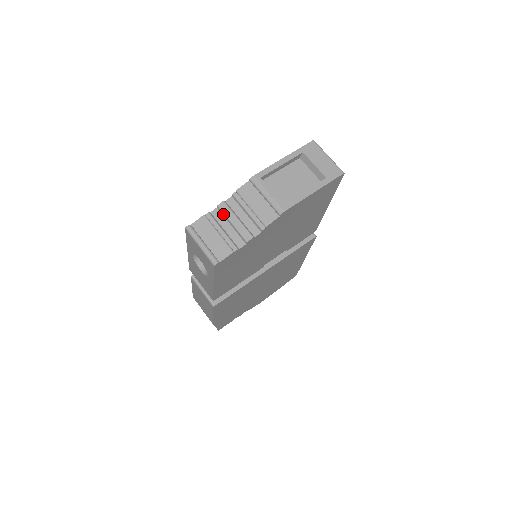
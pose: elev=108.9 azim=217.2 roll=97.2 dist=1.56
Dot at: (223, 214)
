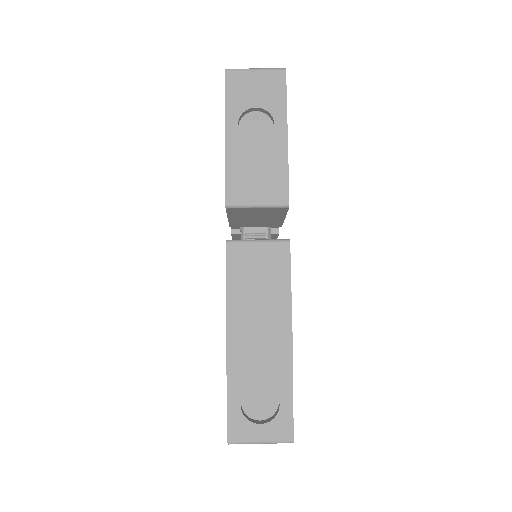
Dot at: occluded
